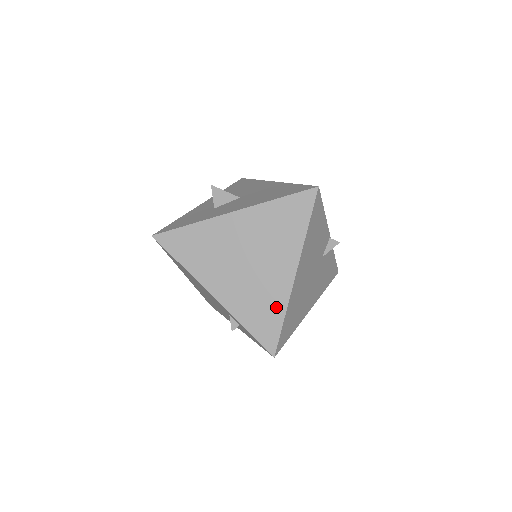
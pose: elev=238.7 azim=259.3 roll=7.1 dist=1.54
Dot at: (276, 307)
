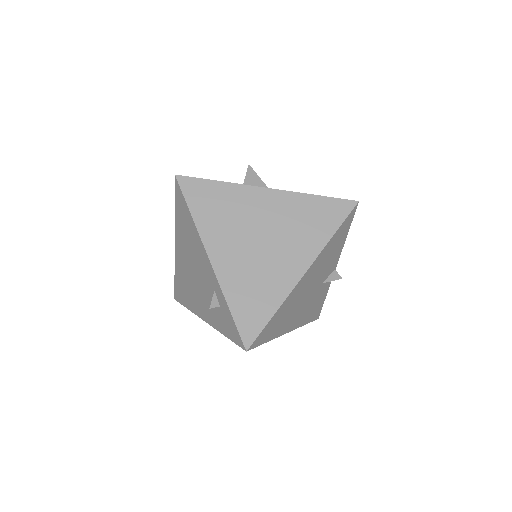
Dot at: (271, 298)
